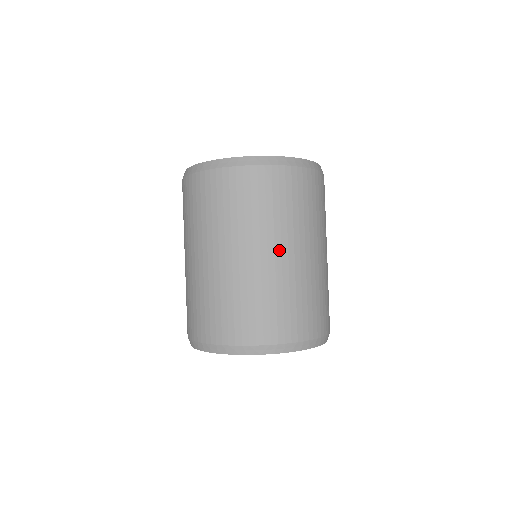
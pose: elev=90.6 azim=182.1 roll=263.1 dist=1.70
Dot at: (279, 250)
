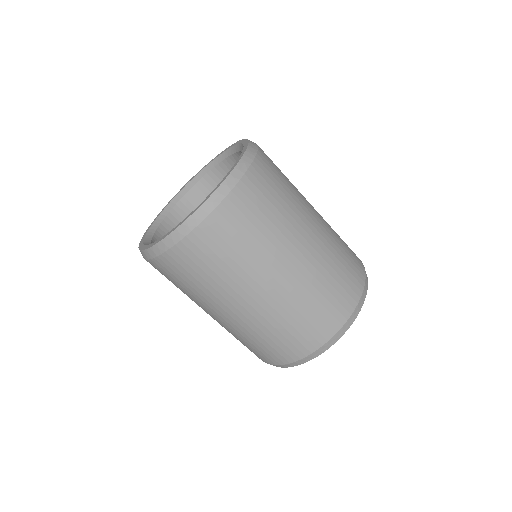
Dot at: (254, 294)
